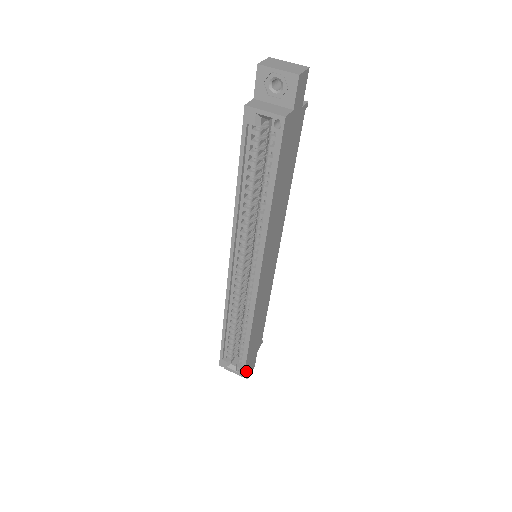
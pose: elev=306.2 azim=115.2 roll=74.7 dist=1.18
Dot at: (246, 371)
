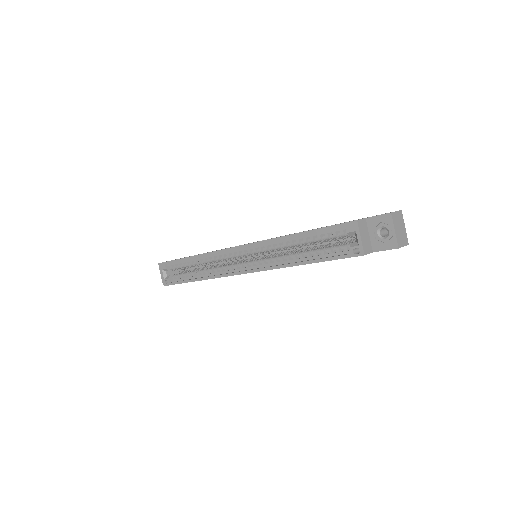
Dot at: occluded
